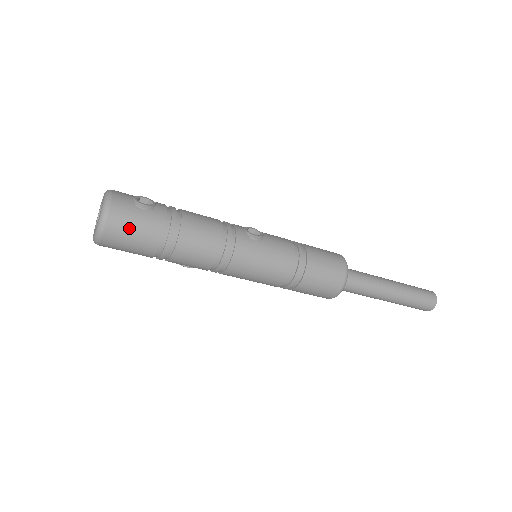
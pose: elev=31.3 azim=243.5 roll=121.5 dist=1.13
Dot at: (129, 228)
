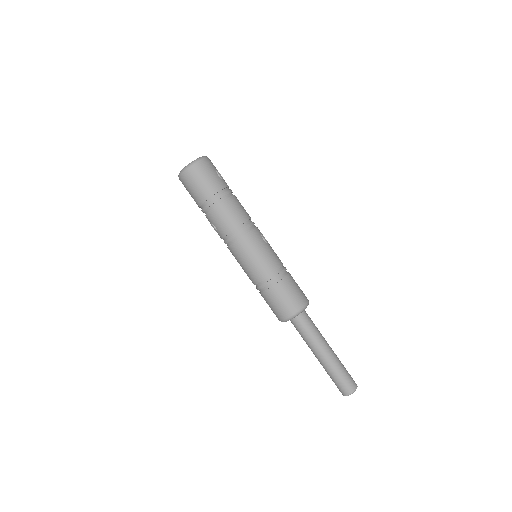
Dot at: (204, 175)
